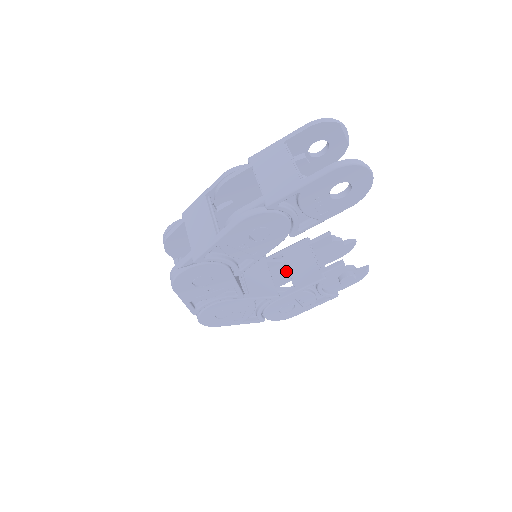
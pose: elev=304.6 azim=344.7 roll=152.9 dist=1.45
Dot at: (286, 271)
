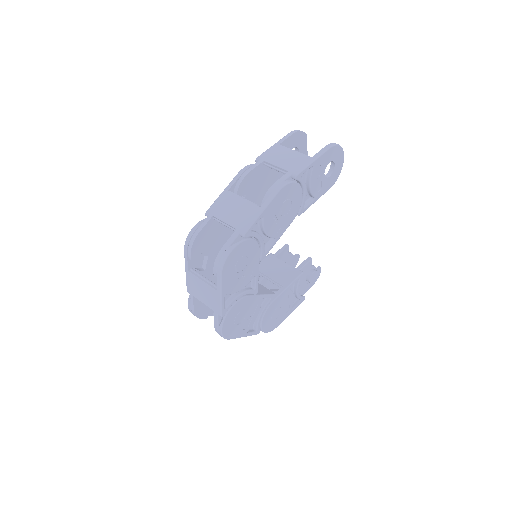
Dot at: occluded
